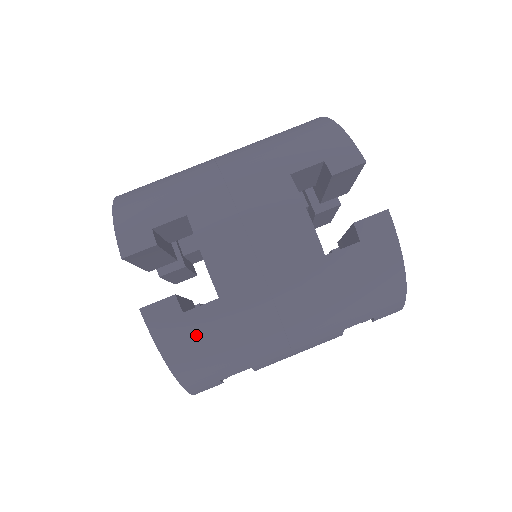
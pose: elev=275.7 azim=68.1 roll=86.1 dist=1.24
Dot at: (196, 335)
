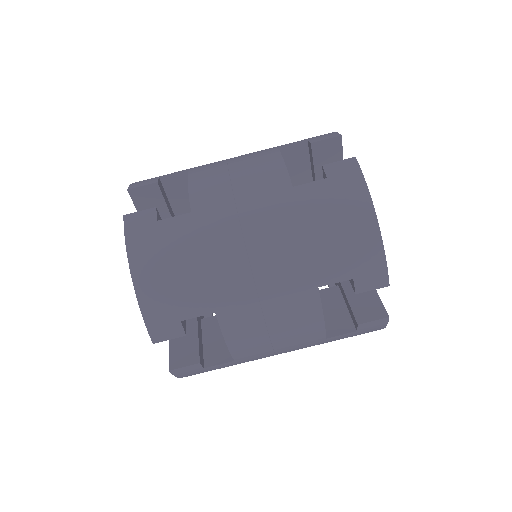
Dot at: (163, 243)
